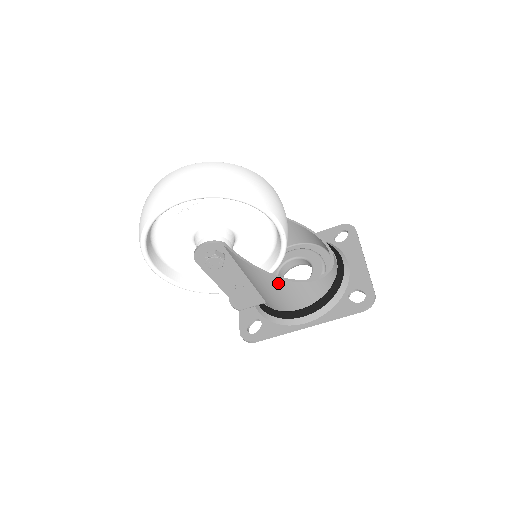
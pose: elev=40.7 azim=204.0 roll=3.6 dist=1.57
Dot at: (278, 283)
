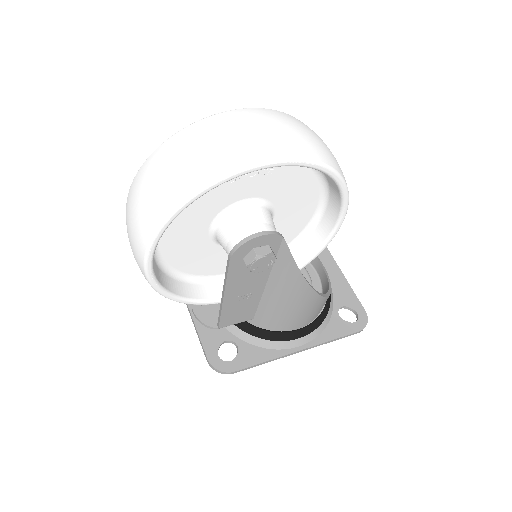
Dot at: (308, 297)
